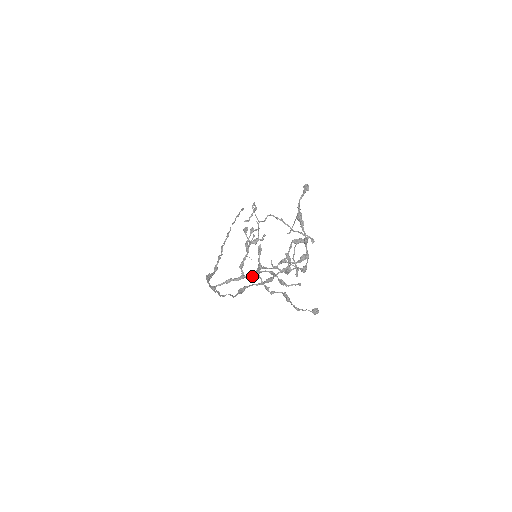
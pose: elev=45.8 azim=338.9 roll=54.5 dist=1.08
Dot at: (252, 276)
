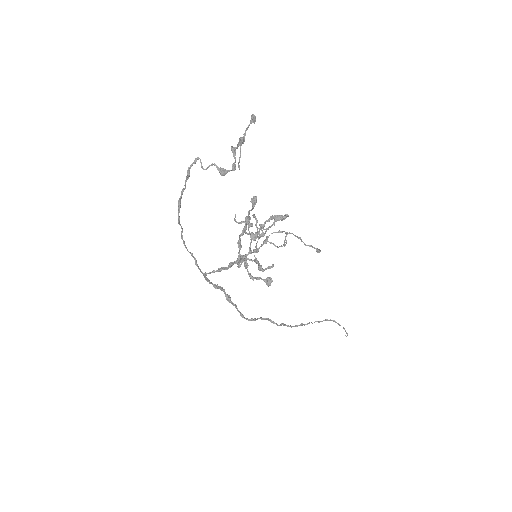
Dot at: (236, 260)
